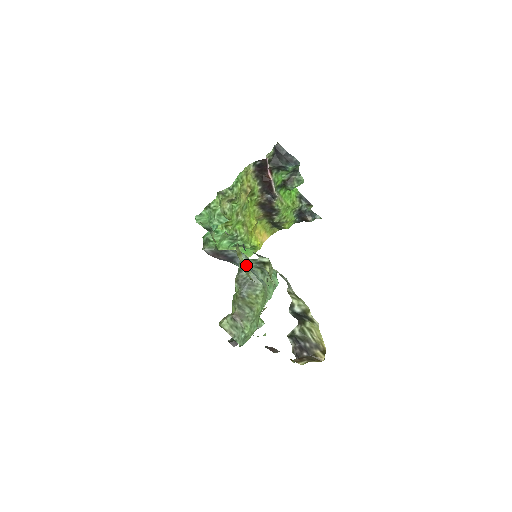
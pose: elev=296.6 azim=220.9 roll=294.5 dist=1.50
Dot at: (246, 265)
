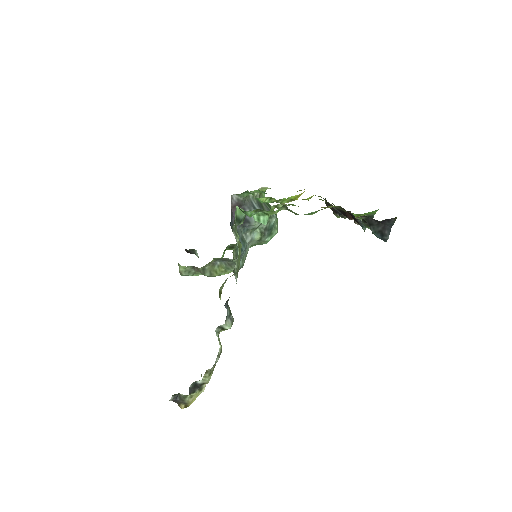
Dot at: (253, 230)
